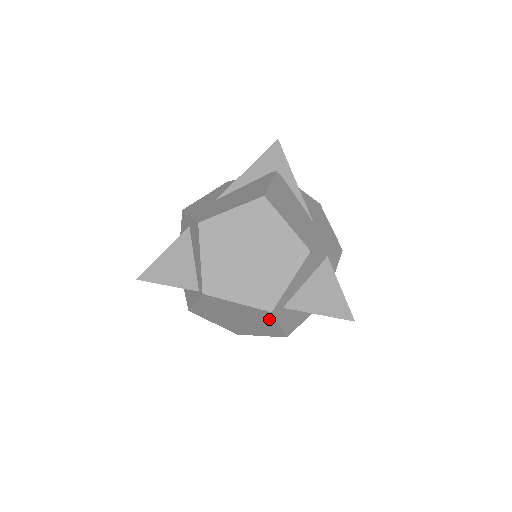
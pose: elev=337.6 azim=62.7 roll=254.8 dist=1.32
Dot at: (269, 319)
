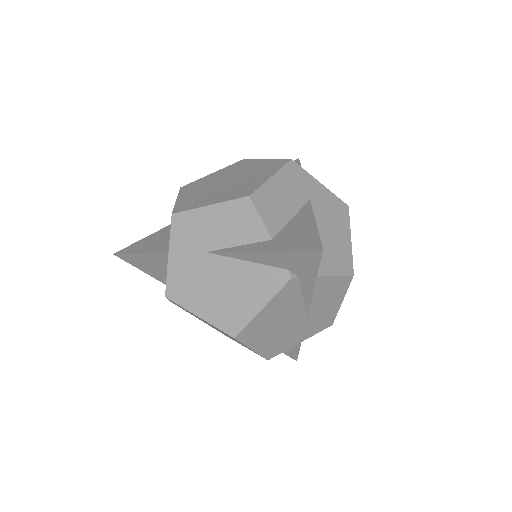
Dot at: occluded
